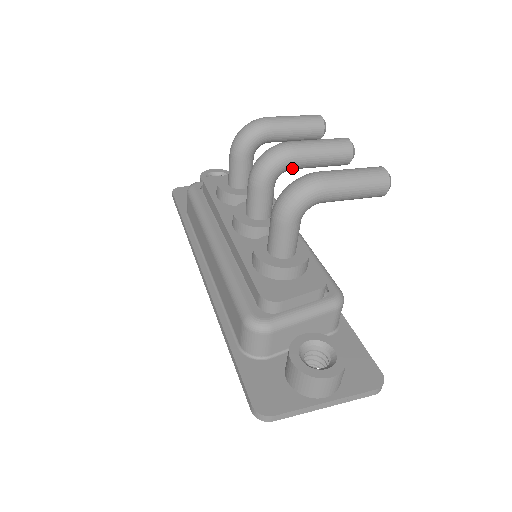
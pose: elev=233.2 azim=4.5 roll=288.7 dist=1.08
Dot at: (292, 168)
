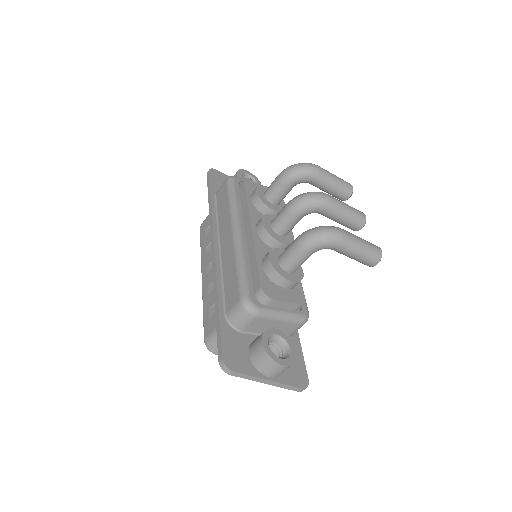
Dot at: (321, 213)
